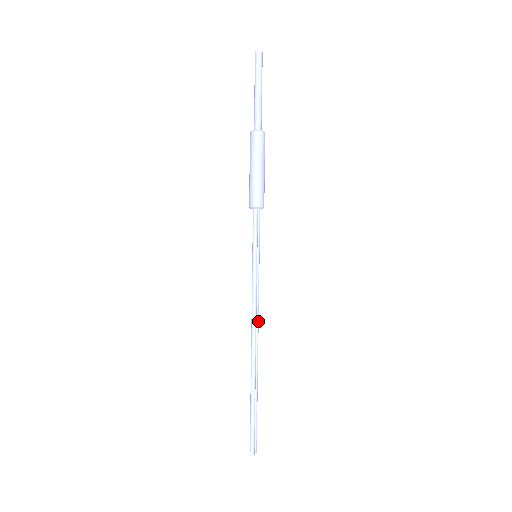
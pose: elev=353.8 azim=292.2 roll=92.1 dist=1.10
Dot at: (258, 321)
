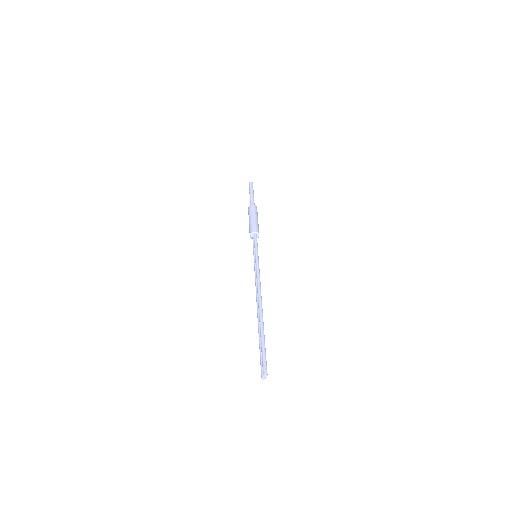
Dot at: occluded
